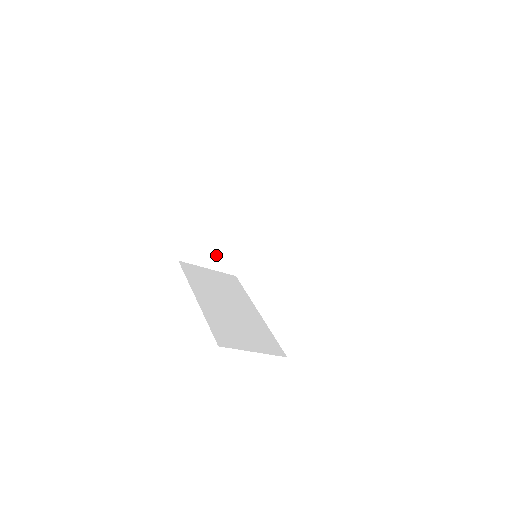
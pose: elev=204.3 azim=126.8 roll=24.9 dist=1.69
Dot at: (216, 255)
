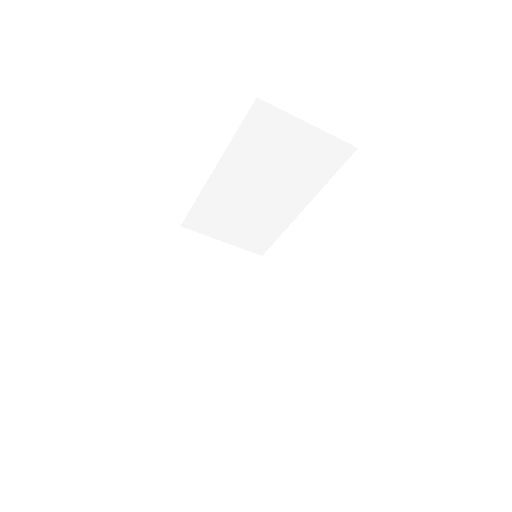
Dot at: (208, 352)
